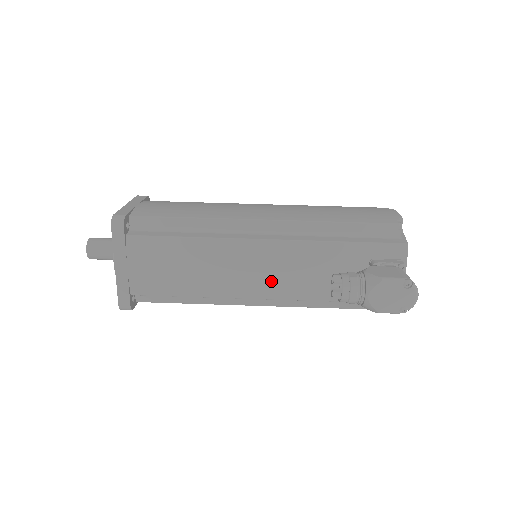
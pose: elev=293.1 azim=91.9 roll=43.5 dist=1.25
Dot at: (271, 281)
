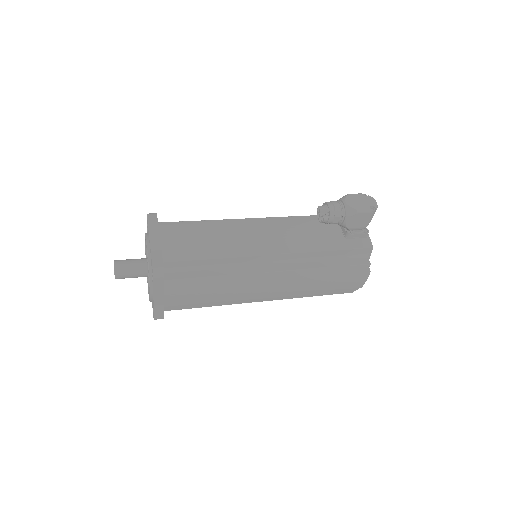
Dot at: (275, 239)
